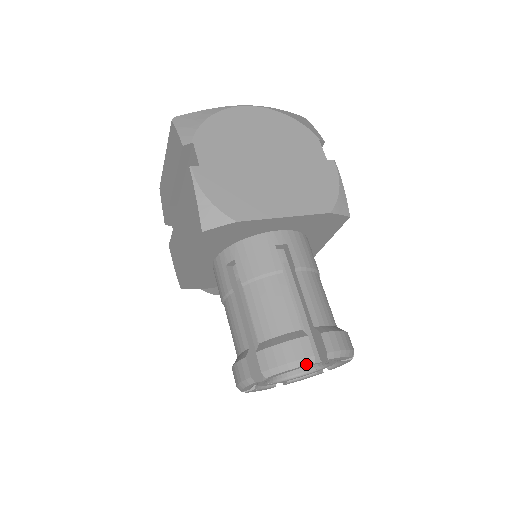
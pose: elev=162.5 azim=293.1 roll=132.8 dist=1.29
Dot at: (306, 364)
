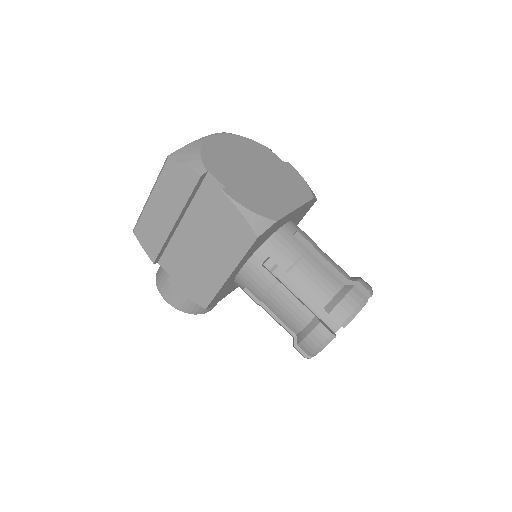
Dot at: (365, 304)
